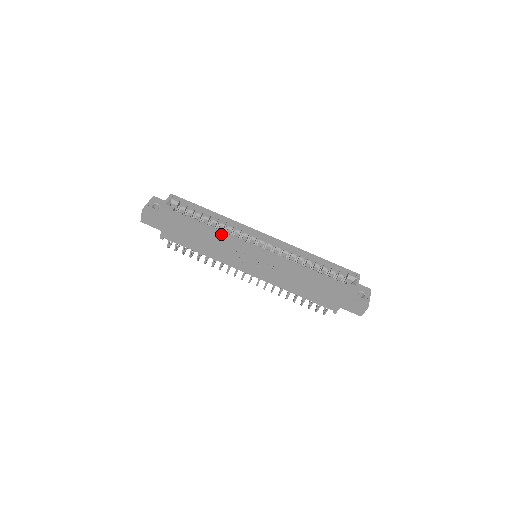
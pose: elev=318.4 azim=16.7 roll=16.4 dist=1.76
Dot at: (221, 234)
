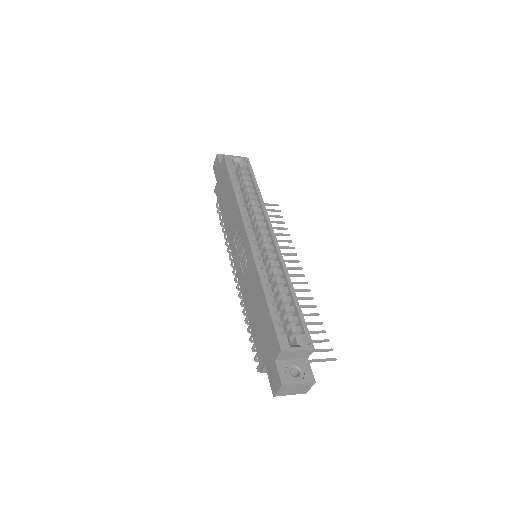
Dot at: (237, 202)
